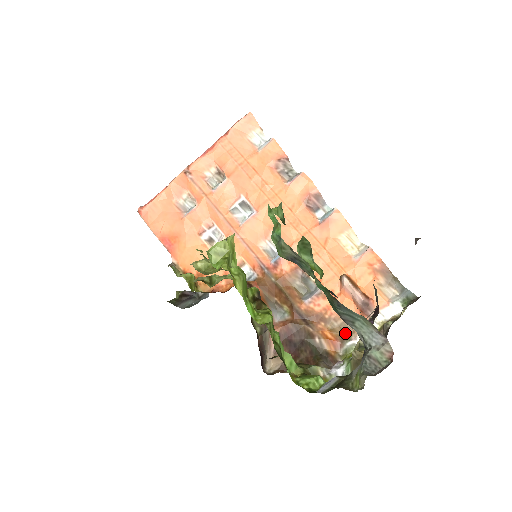
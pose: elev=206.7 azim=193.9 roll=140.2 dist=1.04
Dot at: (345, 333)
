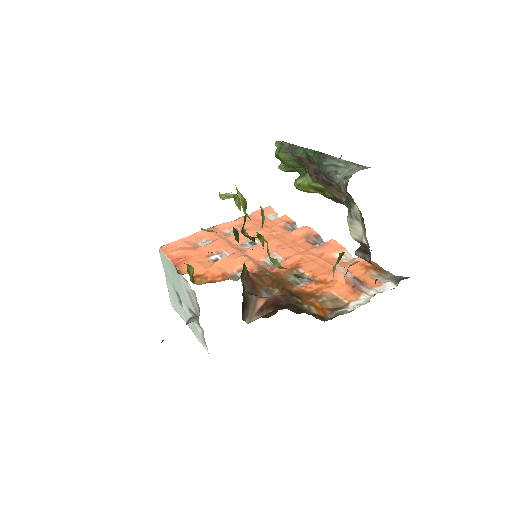
Dot at: (336, 306)
